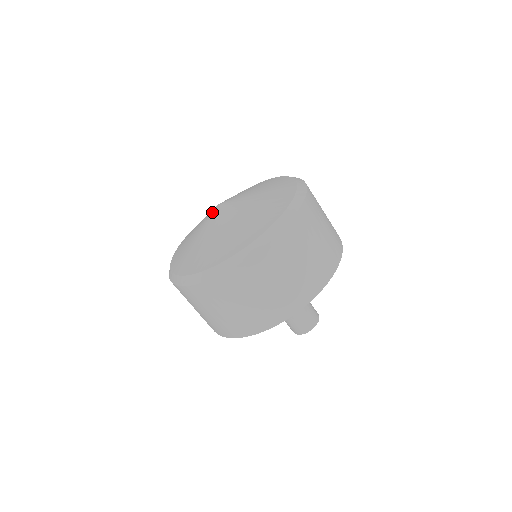
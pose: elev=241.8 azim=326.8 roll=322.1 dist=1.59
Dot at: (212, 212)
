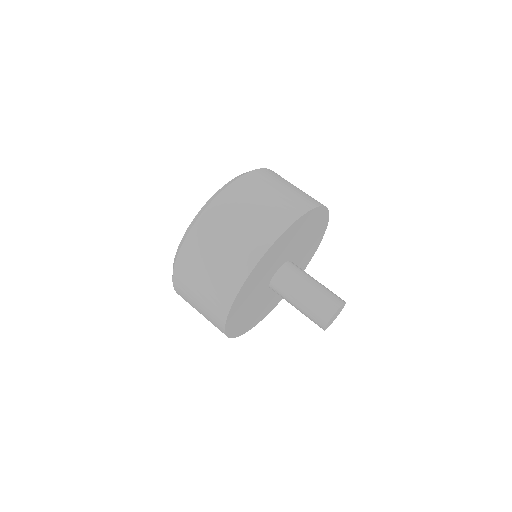
Dot at: occluded
